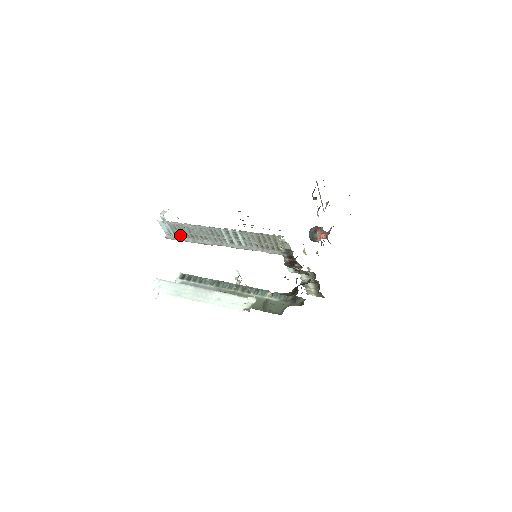
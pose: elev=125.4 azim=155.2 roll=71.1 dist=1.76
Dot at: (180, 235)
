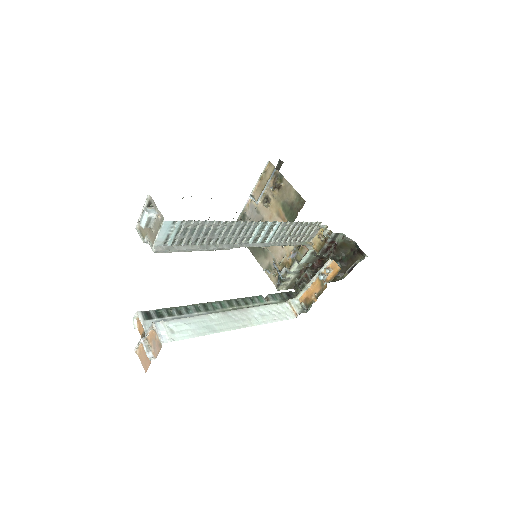
Dot at: (181, 243)
